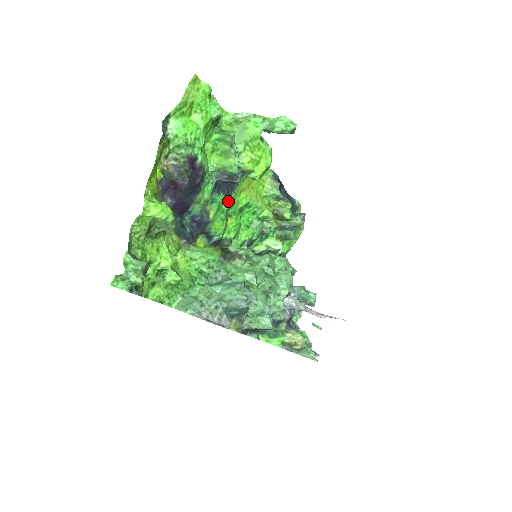
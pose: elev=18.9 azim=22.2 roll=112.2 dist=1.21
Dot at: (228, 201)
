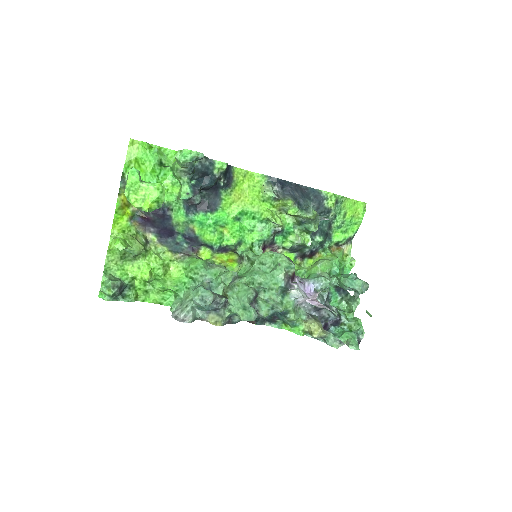
Dot at: (213, 216)
